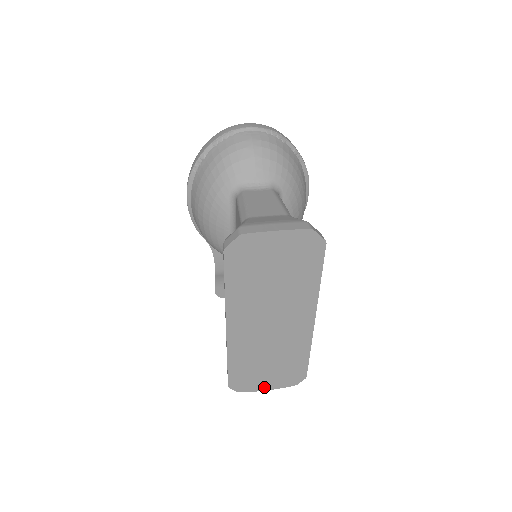
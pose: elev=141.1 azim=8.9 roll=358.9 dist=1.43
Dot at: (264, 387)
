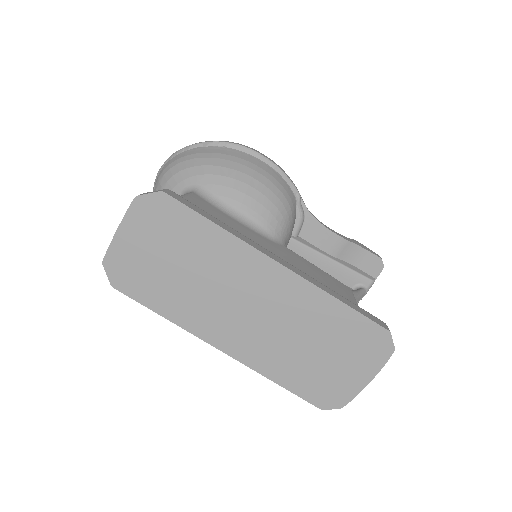
Dot at: (360, 381)
